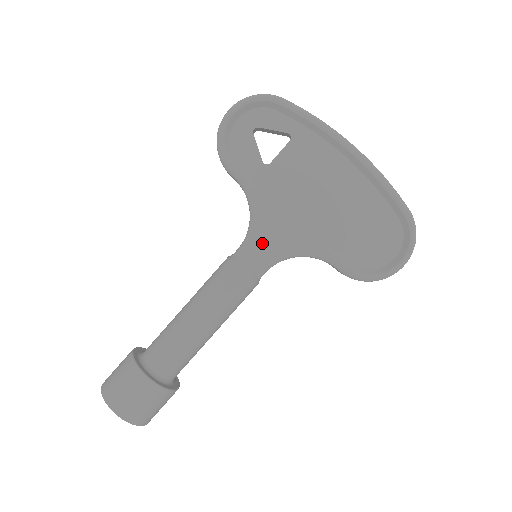
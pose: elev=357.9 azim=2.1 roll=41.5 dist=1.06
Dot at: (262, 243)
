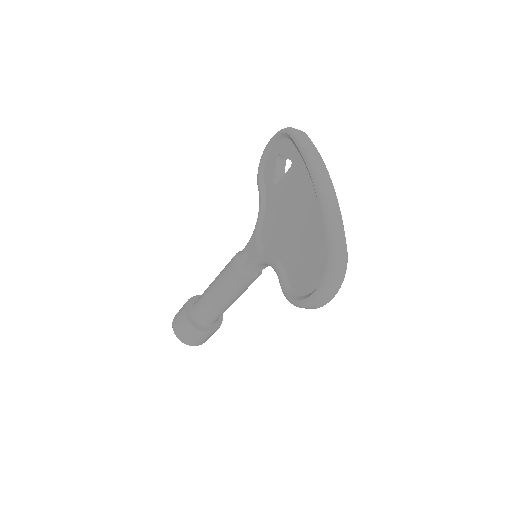
Dot at: (253, 245)
